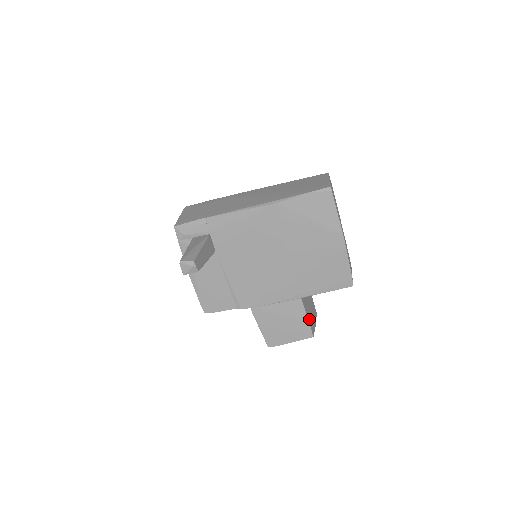
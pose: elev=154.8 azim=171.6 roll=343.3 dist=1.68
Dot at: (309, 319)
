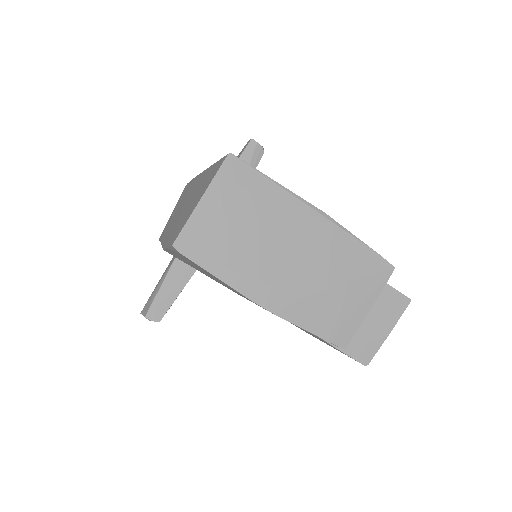
Dot at: (348, 345)
